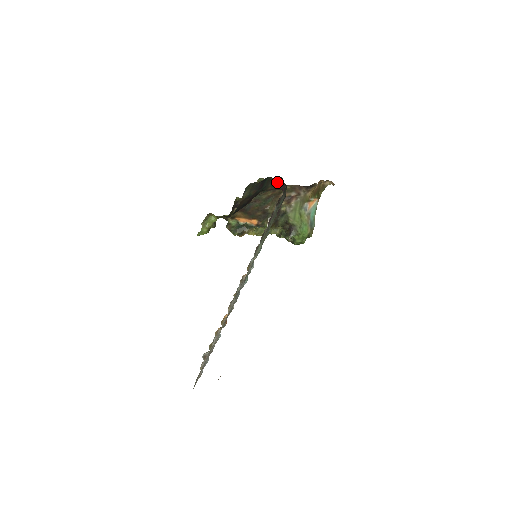
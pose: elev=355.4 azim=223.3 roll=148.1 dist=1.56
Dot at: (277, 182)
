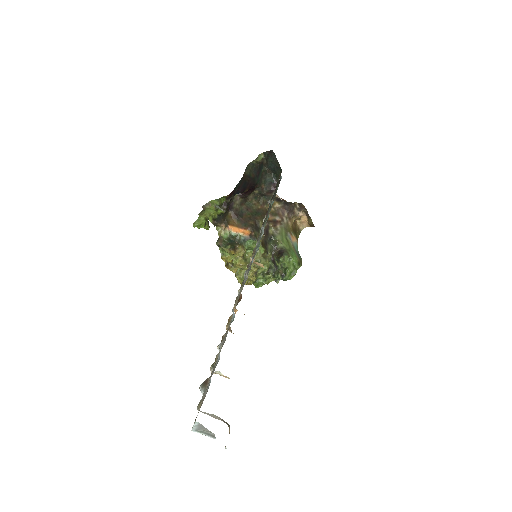
Dot at: (269, 179)
